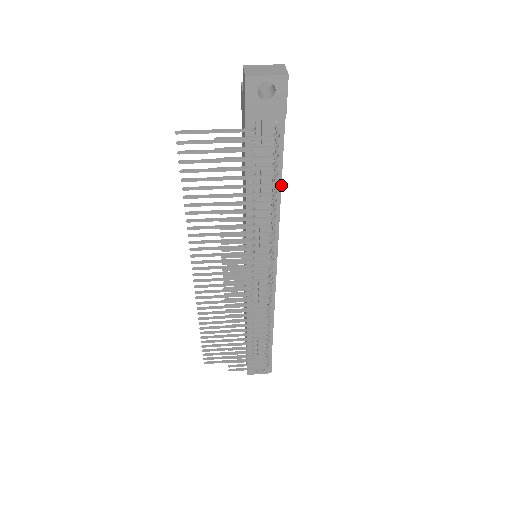
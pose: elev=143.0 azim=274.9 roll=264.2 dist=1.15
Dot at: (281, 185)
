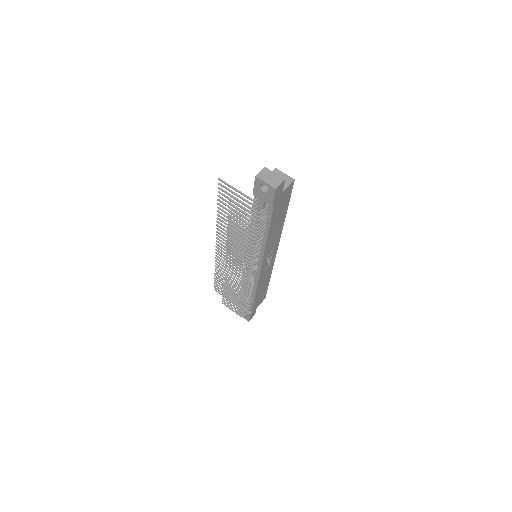
Dot at: (268, 233)
